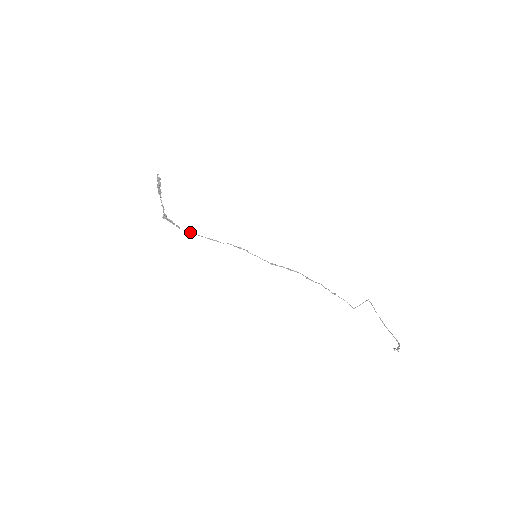
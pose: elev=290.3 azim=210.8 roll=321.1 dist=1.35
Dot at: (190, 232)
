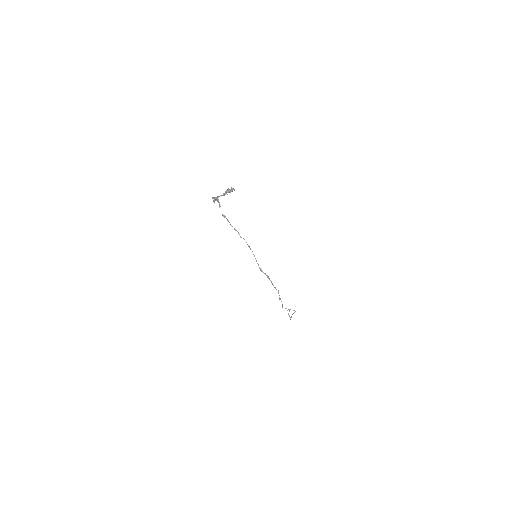
Dot at: (225, 217)
